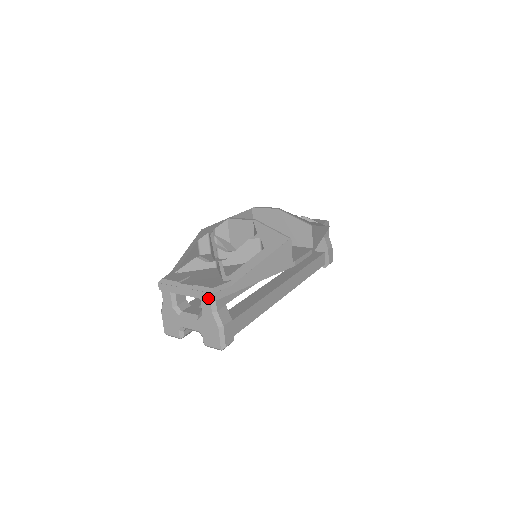
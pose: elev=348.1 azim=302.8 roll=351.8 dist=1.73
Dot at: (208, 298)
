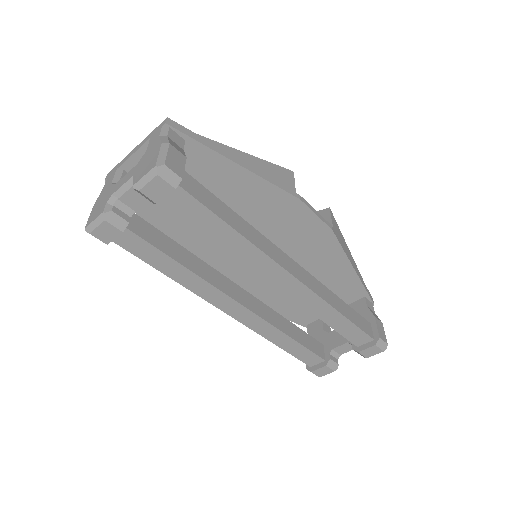
Dot at: (160, 127)
